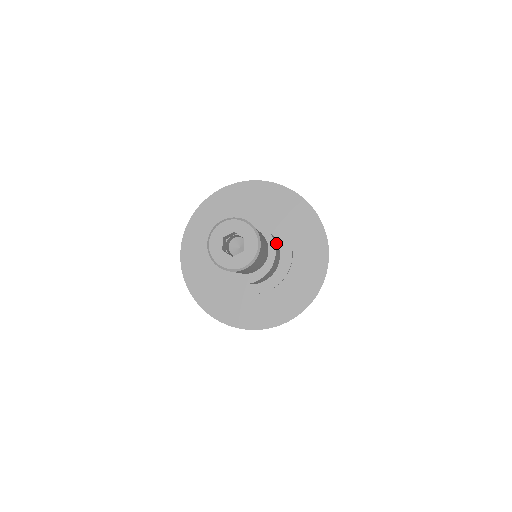
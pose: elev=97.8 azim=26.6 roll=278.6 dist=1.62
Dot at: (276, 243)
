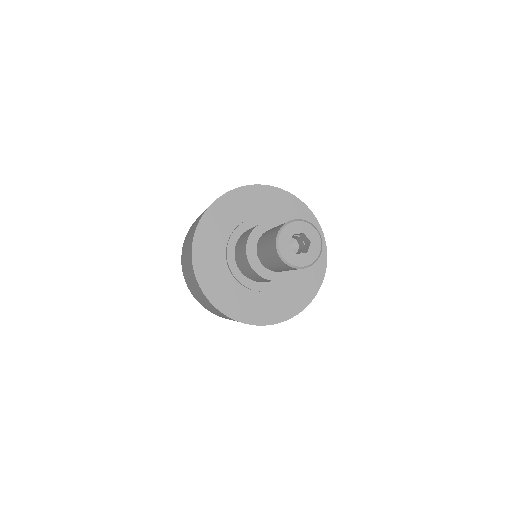
Dot at: occluded
